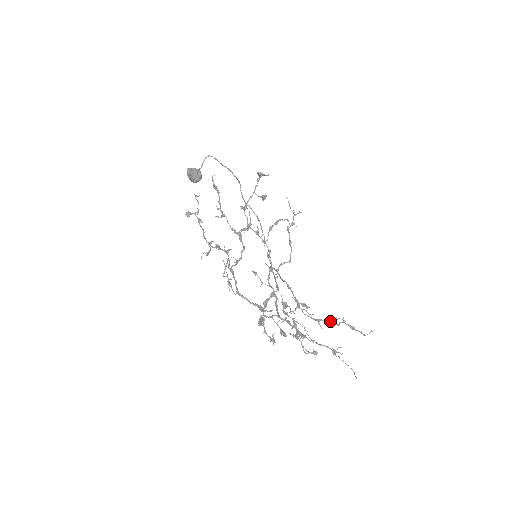
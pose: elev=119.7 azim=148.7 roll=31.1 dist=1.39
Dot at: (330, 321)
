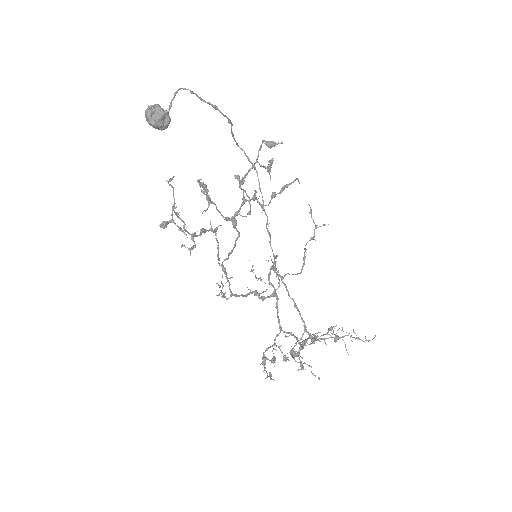
Dot at: (336, 339)
